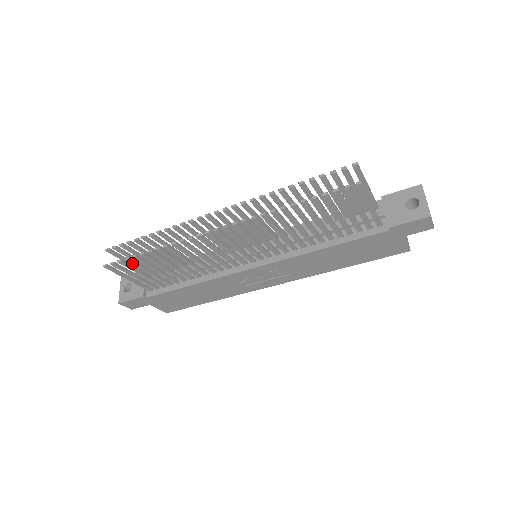
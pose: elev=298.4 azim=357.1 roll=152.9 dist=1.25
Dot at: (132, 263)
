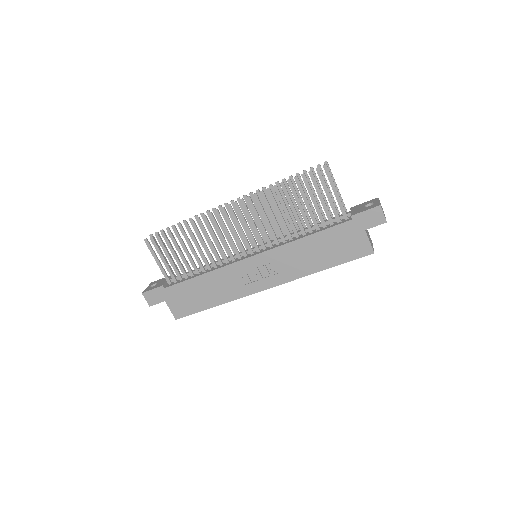
Dot at: (165, 239)
